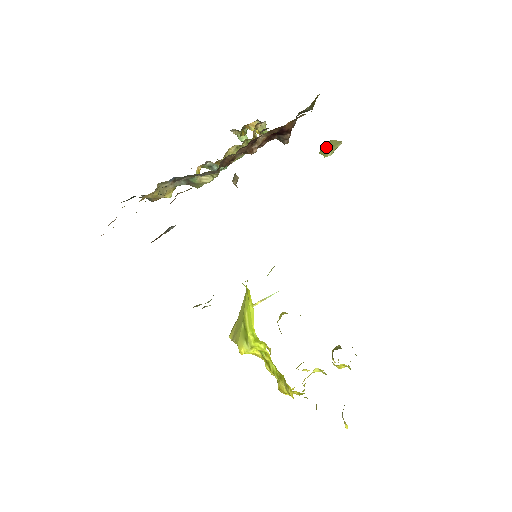
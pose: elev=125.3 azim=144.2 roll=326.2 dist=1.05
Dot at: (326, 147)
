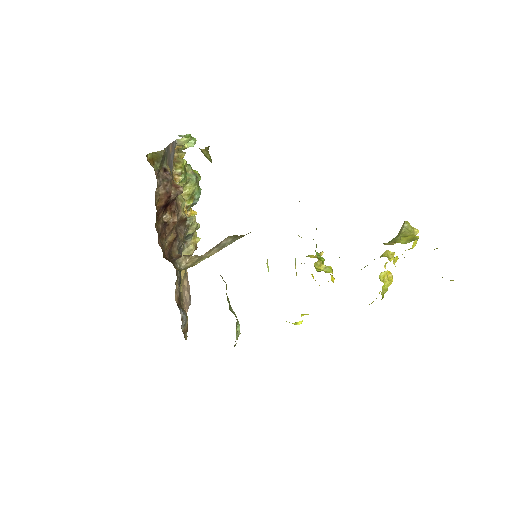
Dot at: (204, 155)
